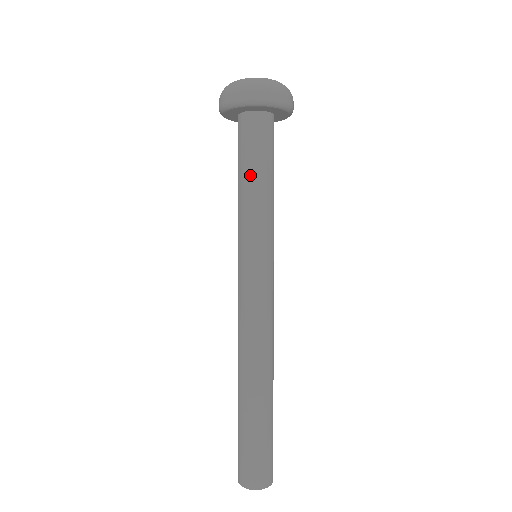
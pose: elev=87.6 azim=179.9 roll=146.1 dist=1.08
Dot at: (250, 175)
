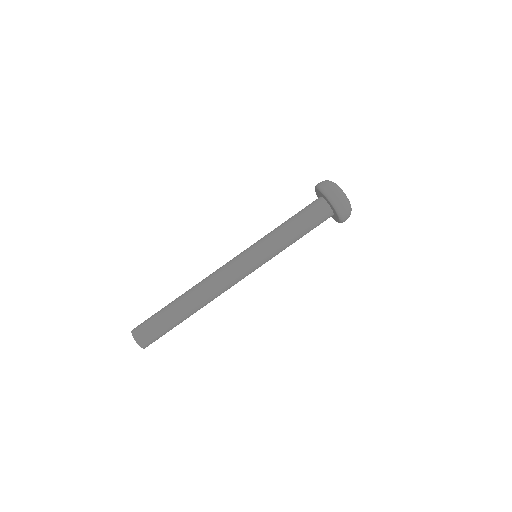
Dot at: (295, 224)
